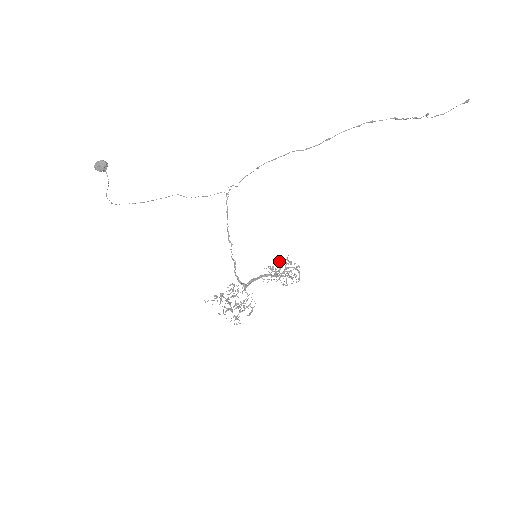
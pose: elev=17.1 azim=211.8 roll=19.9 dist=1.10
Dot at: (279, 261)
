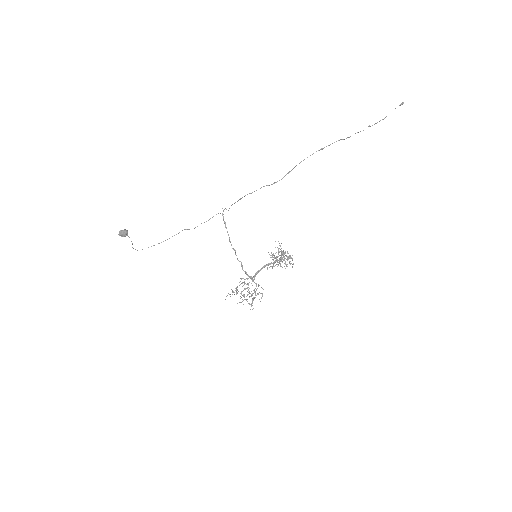
Dot at: (277, 247)
